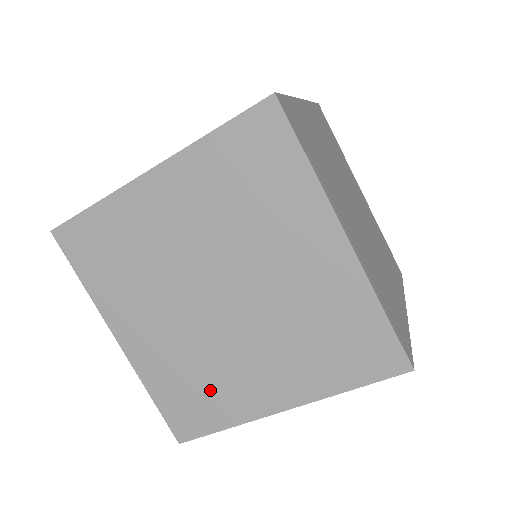
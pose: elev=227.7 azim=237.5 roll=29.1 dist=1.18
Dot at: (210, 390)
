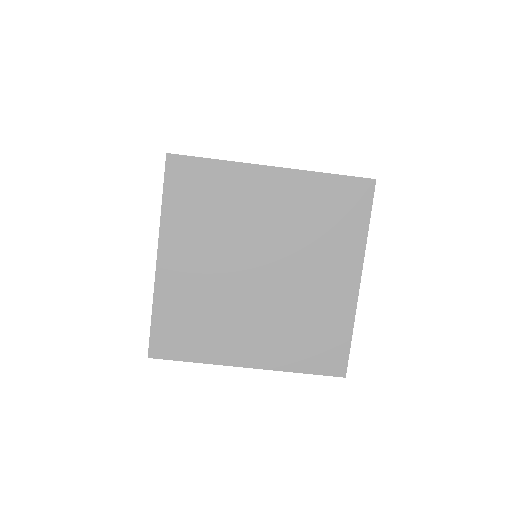
Dot at: (205, 329)
